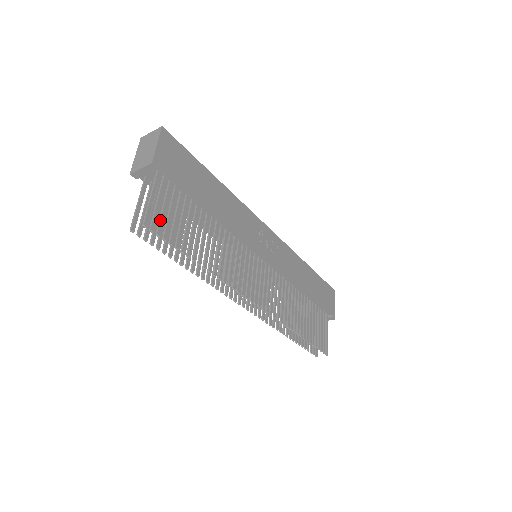
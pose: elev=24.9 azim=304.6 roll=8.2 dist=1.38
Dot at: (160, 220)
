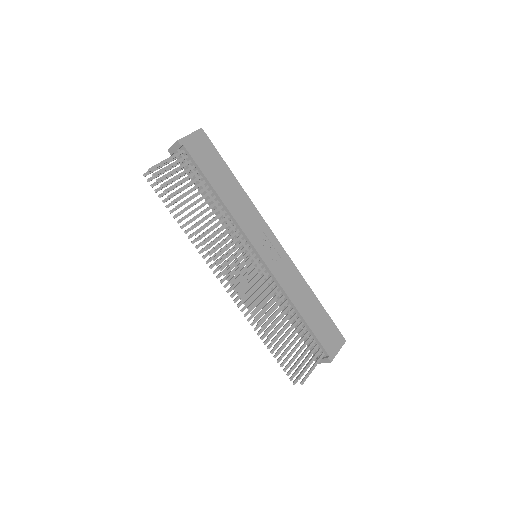
Dot at: (165, 174)
